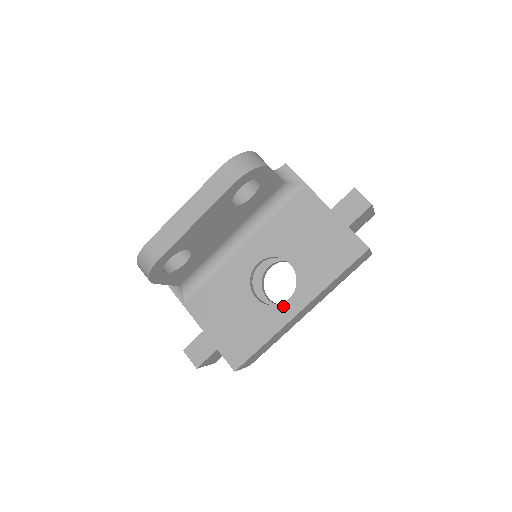
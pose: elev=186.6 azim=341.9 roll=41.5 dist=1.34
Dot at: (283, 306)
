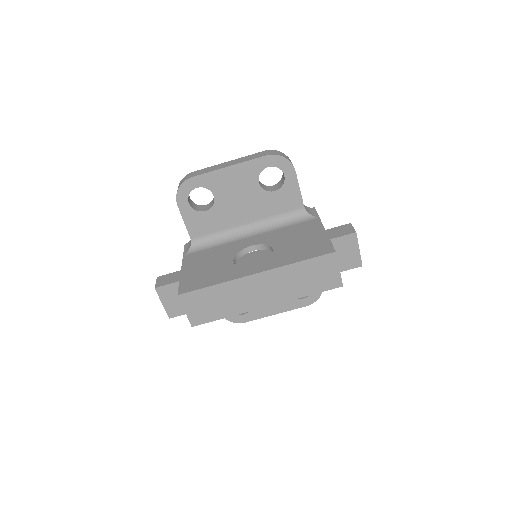
Dot at: (247, 268)
